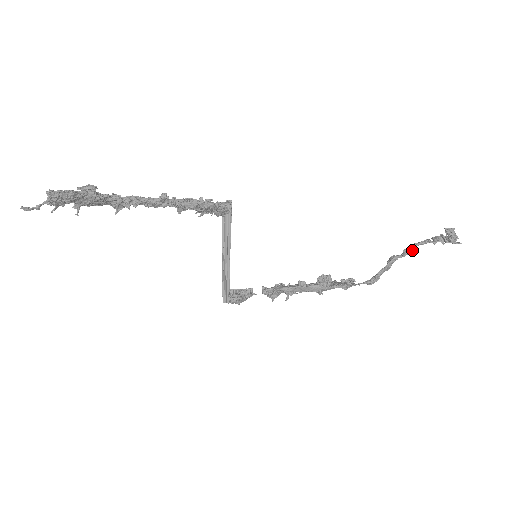
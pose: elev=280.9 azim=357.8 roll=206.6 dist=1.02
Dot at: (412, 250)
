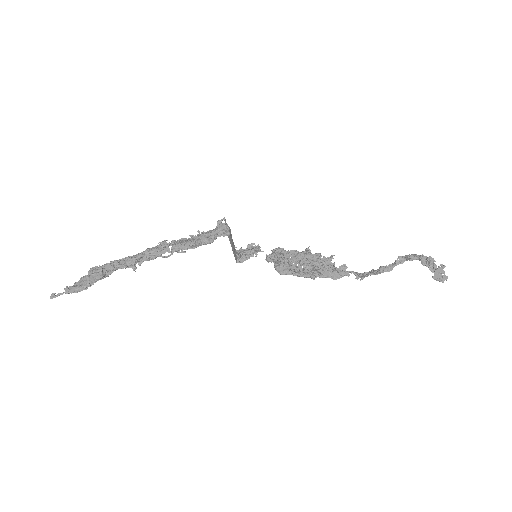
Dot at: (405, 260)
